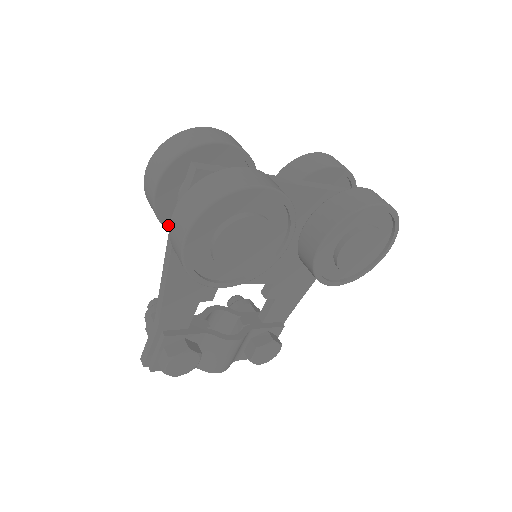
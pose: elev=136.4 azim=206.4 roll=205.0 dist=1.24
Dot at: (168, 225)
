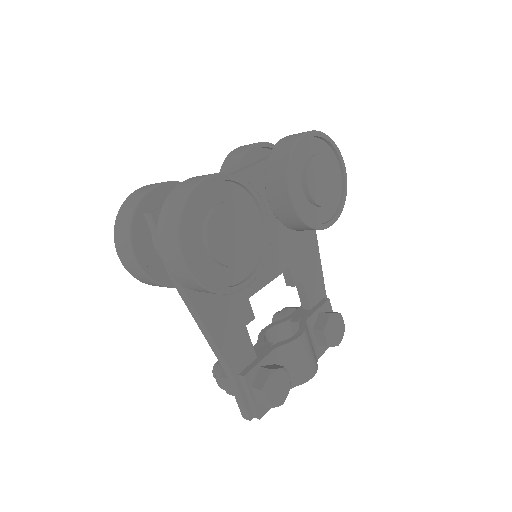
Dot at: (170, 283)
